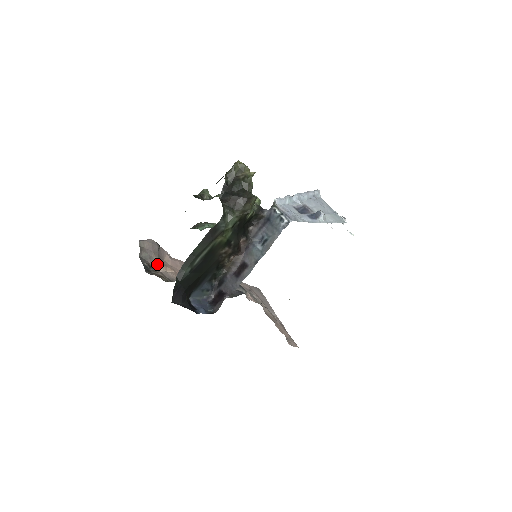
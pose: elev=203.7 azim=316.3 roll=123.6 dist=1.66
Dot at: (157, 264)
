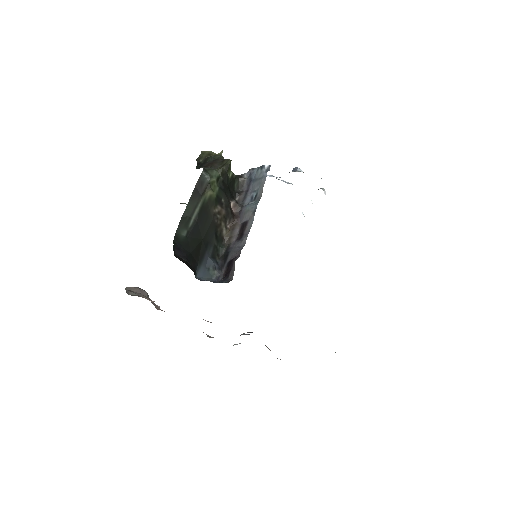
Dot at: occluded
